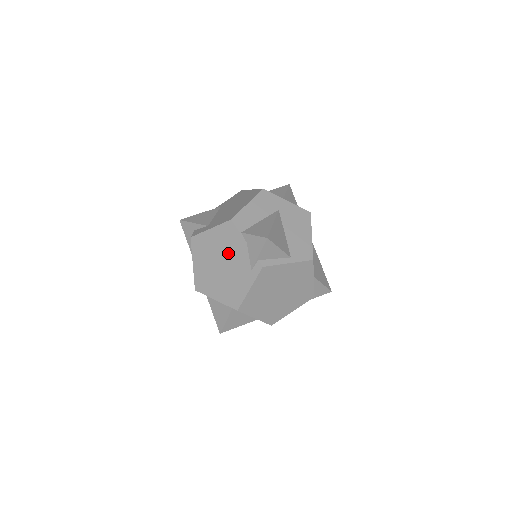
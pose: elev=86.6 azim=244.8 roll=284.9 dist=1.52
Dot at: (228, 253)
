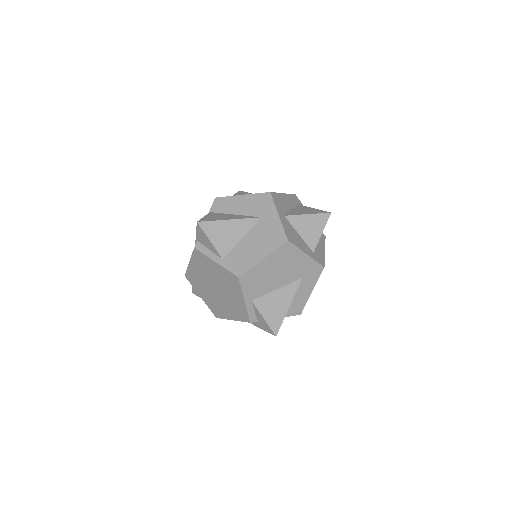
Dot at: occluded
